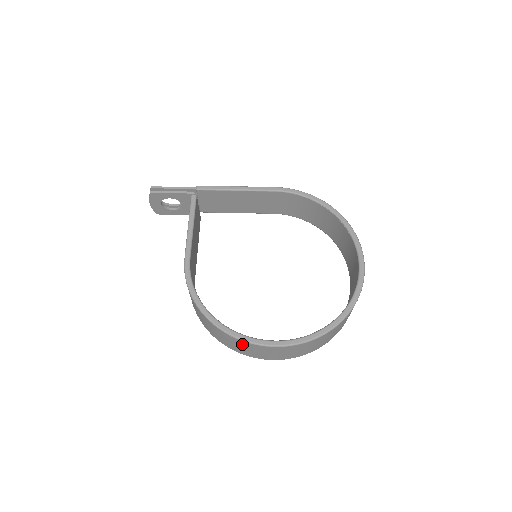
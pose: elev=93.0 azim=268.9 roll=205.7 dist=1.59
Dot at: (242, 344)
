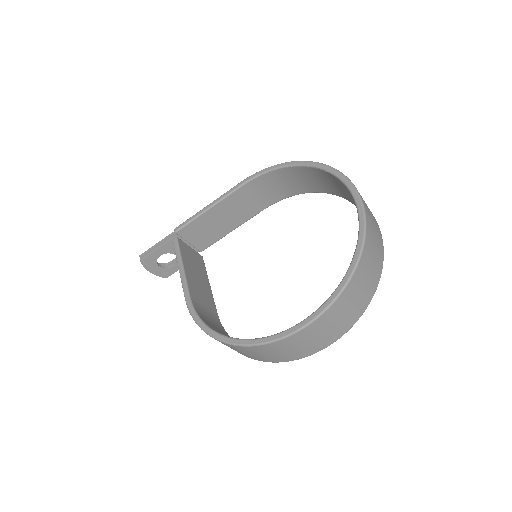
Dot at: (270, 349)
